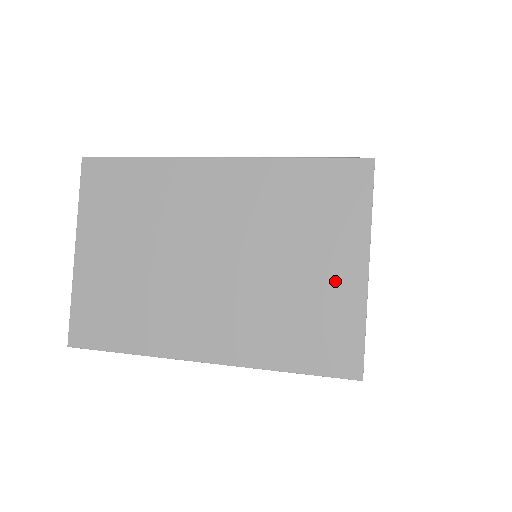
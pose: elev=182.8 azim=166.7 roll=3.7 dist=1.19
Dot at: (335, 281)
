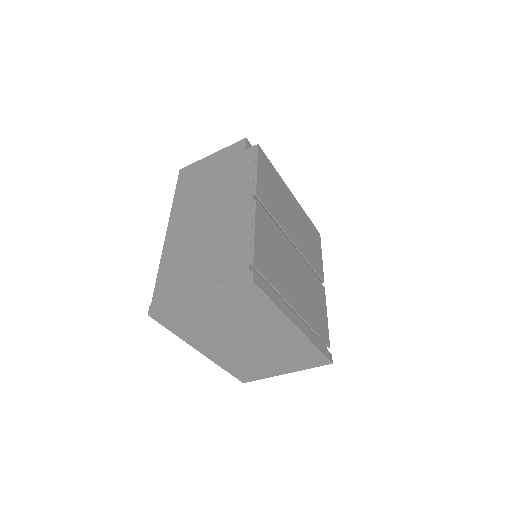
Dot at: (273, 370)
